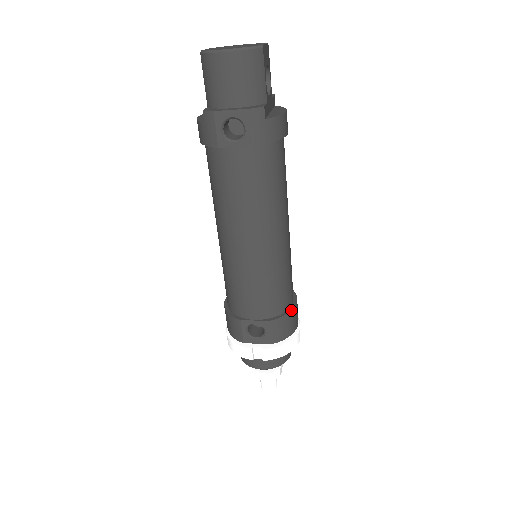
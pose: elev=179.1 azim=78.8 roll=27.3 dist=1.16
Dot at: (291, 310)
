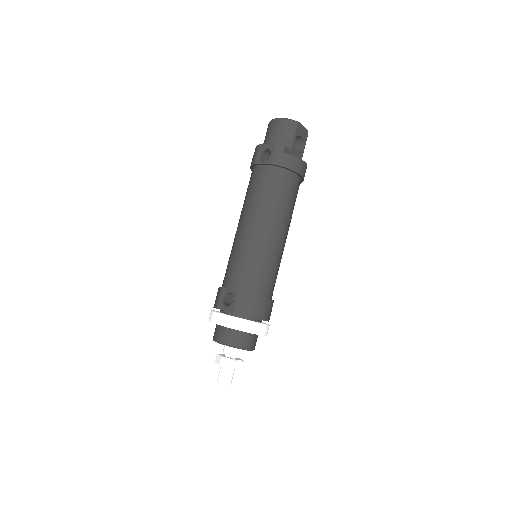
Dot at: (259, 296)
